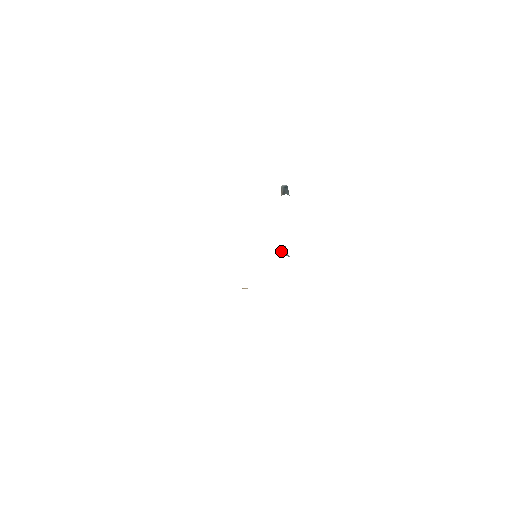
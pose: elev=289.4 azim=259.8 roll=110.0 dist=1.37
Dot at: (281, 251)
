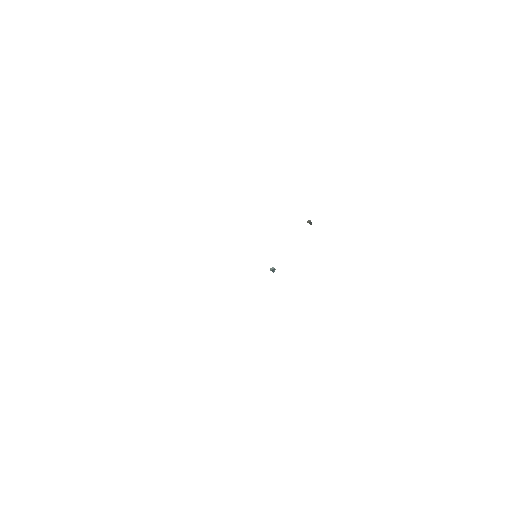
Dot at: (271, 269)
